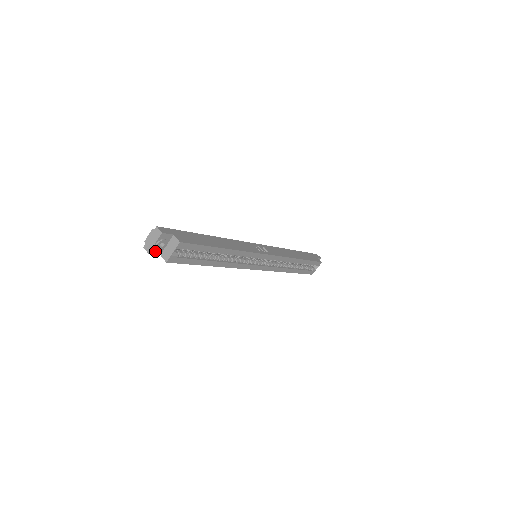
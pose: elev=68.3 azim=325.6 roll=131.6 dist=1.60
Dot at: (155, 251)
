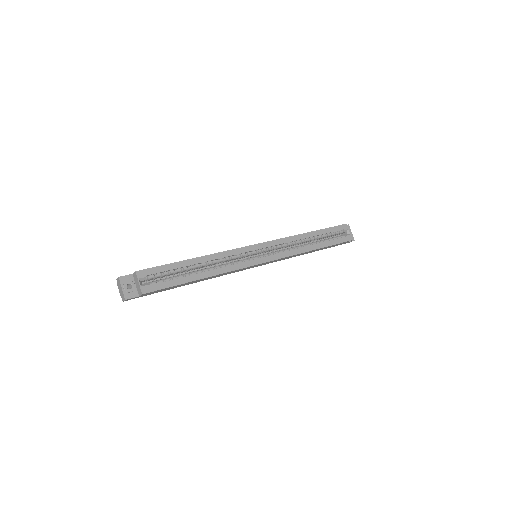
Dot at: (130, 295)
